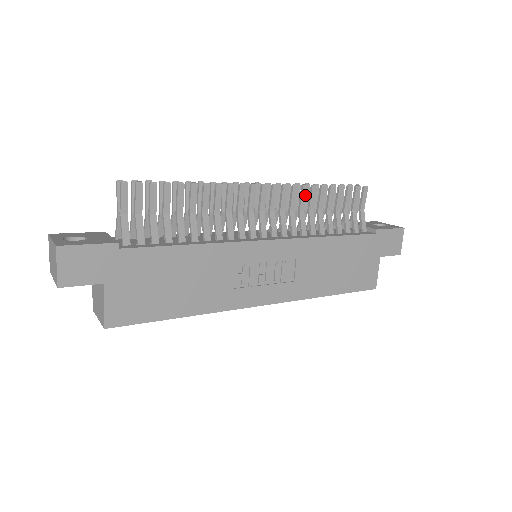
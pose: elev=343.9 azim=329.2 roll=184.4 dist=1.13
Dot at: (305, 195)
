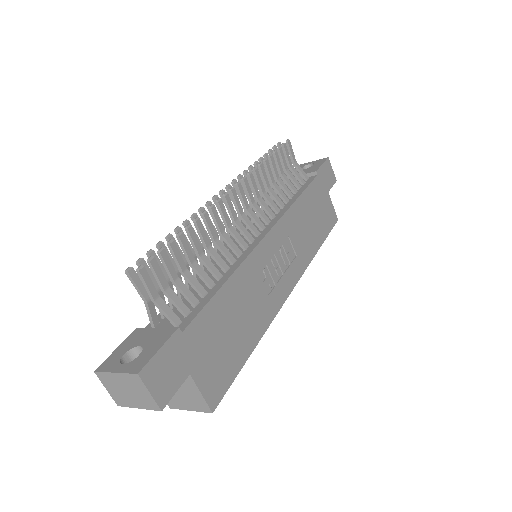
Dot at: (259, 177)
